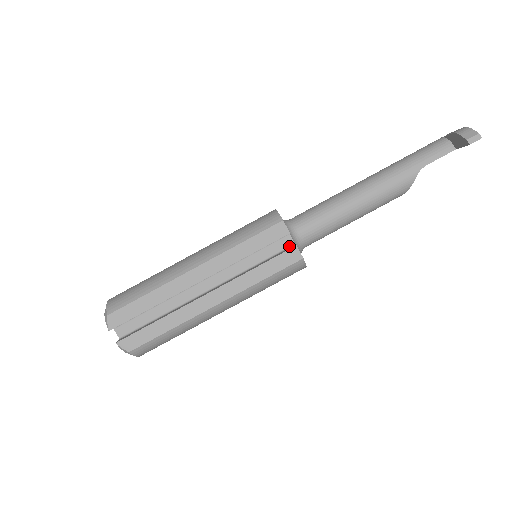
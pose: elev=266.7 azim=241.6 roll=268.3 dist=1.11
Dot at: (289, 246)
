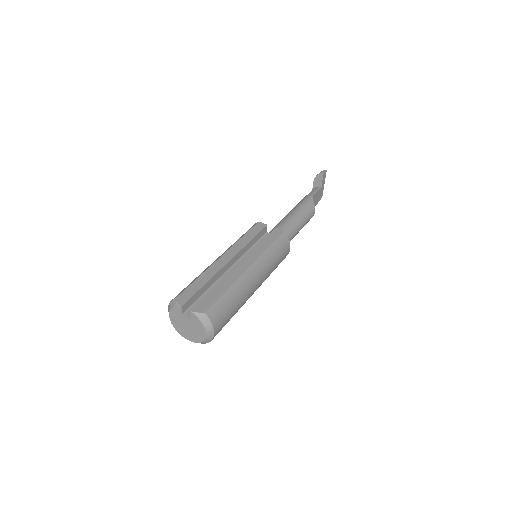
Dot at: occluded
